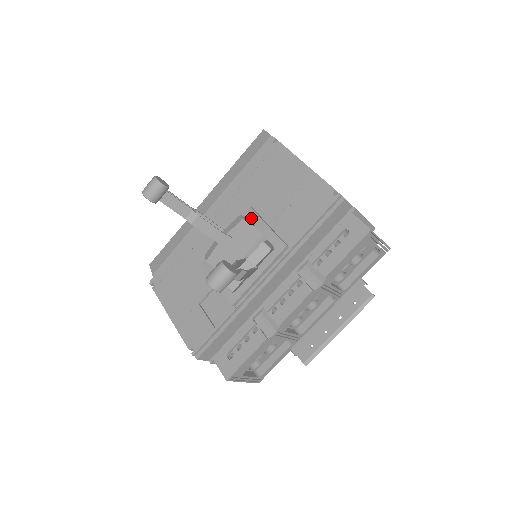
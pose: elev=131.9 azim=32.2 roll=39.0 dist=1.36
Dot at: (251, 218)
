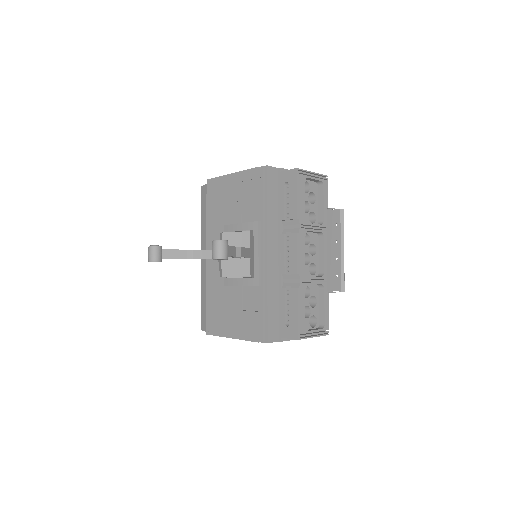
Dot at: (229, 230)
